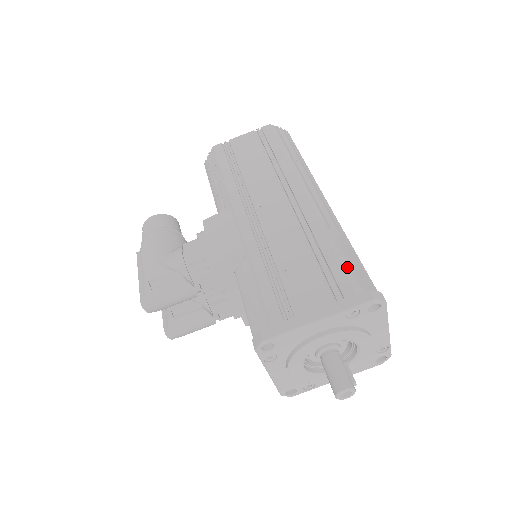
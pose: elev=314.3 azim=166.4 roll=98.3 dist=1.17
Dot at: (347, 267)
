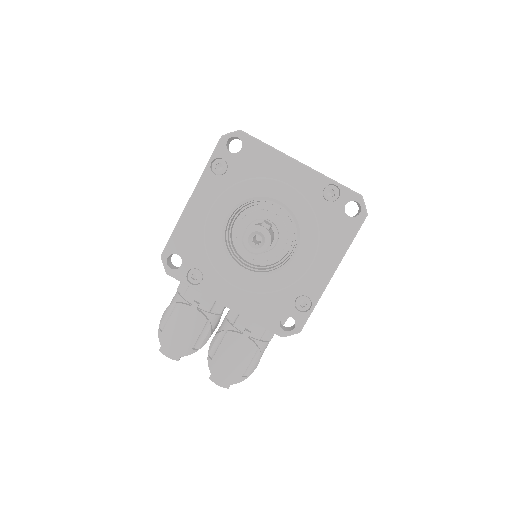
Dot at: occluded
